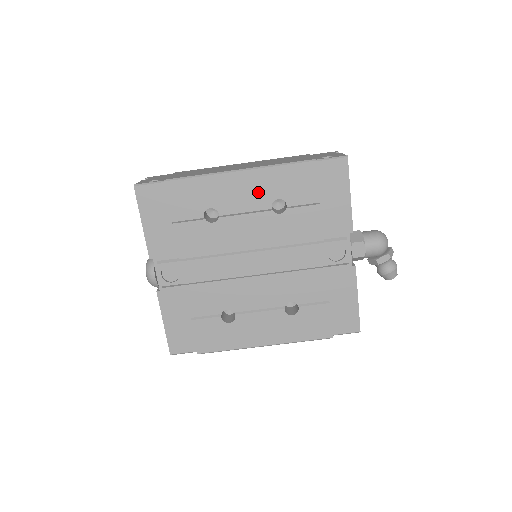
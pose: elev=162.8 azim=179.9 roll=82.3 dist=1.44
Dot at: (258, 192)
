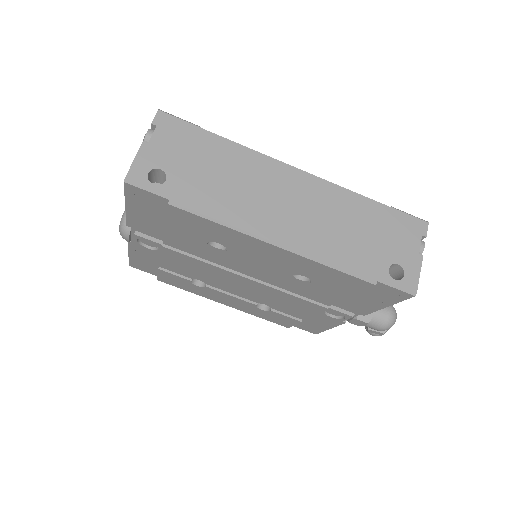
Dot at: (286, 264)
